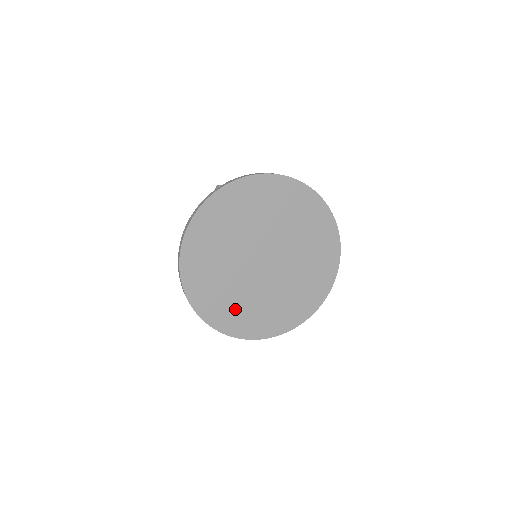
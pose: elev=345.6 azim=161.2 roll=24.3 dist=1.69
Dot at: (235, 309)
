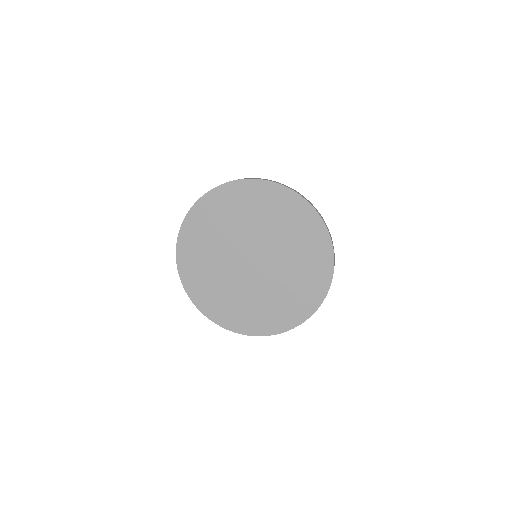
Dot at: (200, 256)
